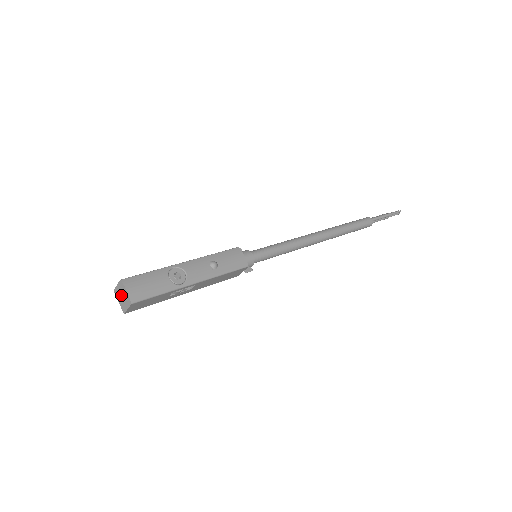
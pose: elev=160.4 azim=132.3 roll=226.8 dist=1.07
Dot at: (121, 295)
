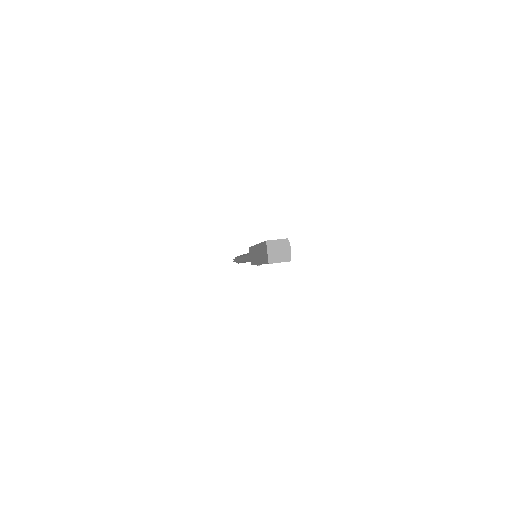
Dot at: (278, 249)
